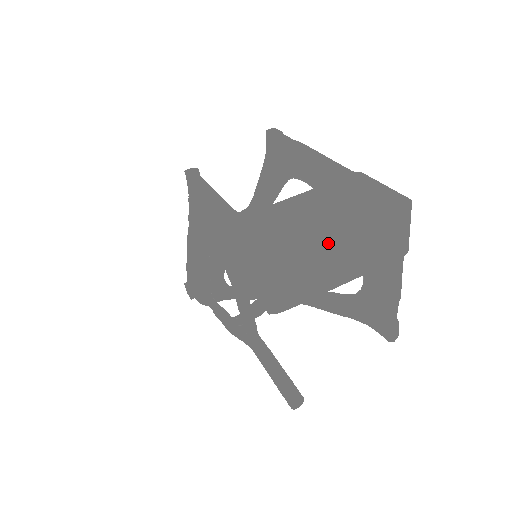
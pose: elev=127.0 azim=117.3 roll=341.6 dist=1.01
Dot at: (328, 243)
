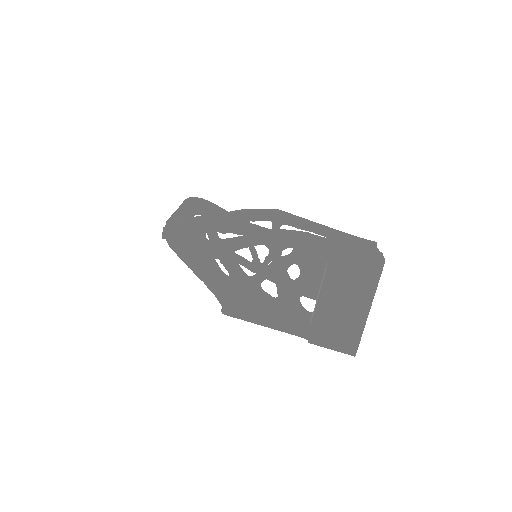
Dot at: (367, 316)
